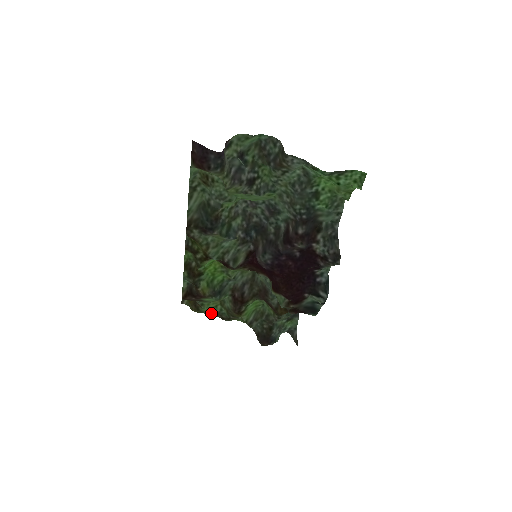
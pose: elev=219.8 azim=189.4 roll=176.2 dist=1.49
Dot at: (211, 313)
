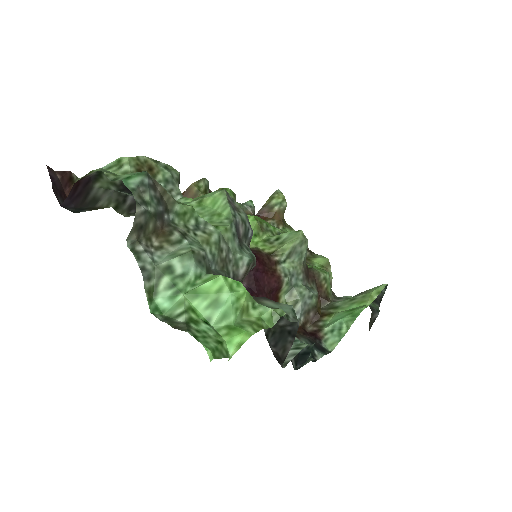
Dot at: occluded
